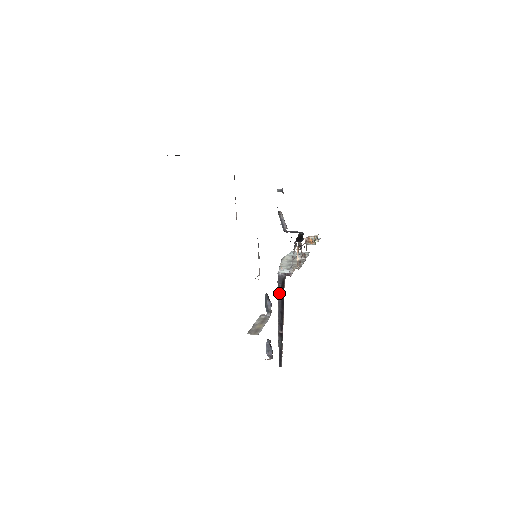
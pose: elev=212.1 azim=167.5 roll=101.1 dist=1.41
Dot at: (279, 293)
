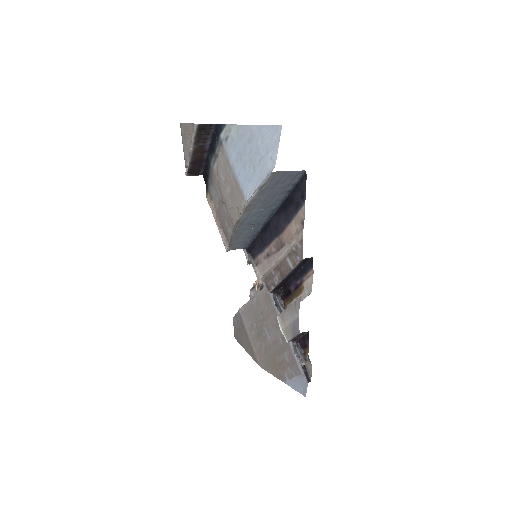
Dot at: occluded
